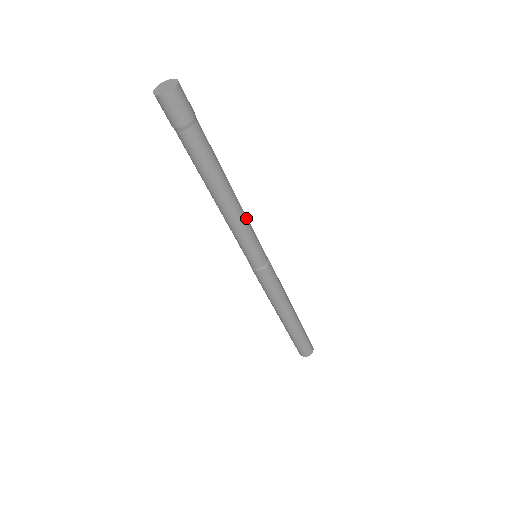
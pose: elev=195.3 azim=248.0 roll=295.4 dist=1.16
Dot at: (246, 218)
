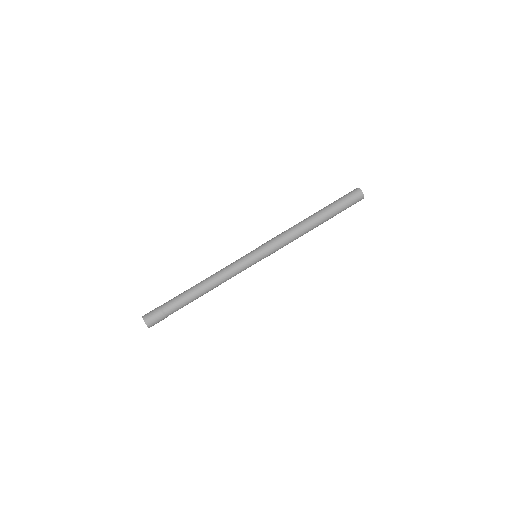
Dot at: (228, 277)
